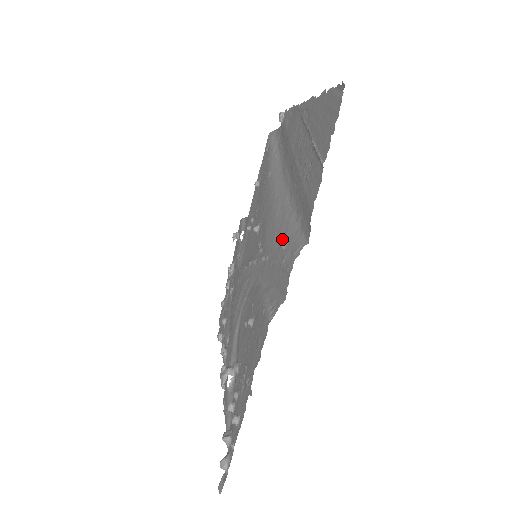
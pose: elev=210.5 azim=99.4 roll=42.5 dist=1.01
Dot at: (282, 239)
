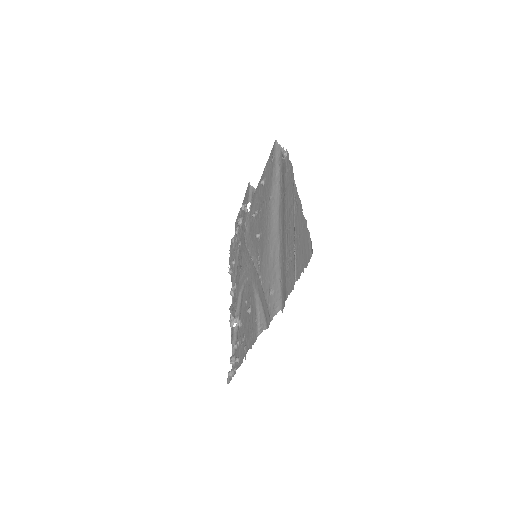
Dot at: (270, 284)
